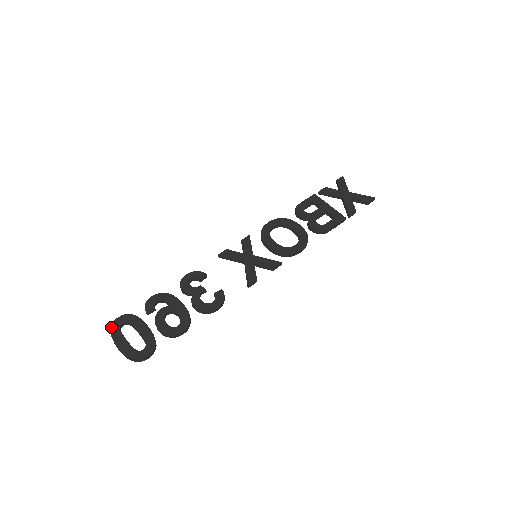
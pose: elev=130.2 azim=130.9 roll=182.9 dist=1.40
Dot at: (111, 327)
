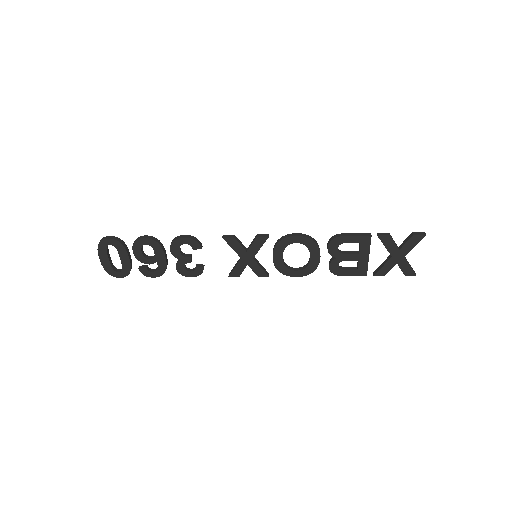
Dot at: occluded
